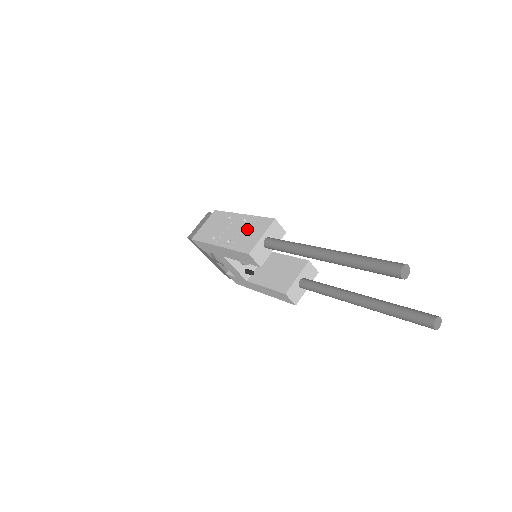
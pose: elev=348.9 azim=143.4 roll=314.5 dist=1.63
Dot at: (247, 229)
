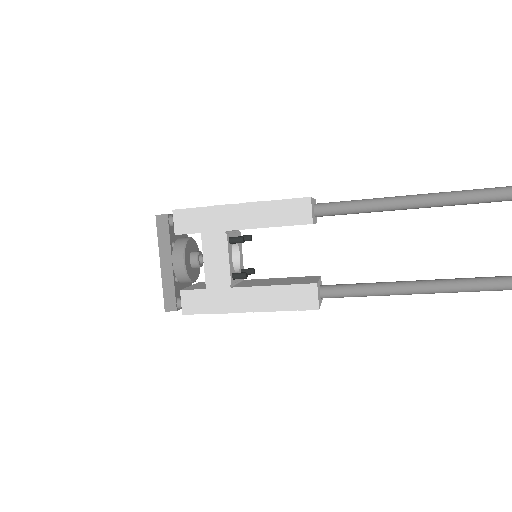
Dot at: occluded
